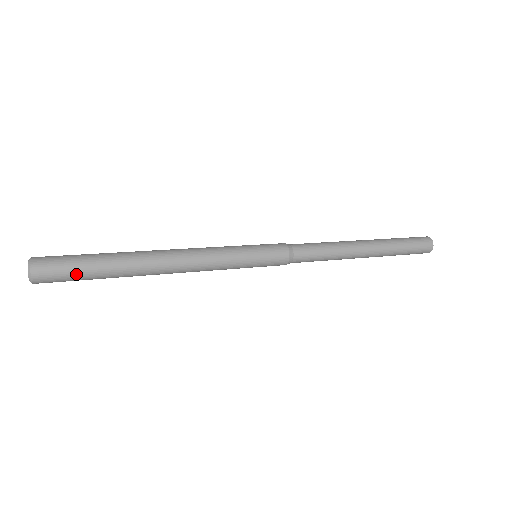
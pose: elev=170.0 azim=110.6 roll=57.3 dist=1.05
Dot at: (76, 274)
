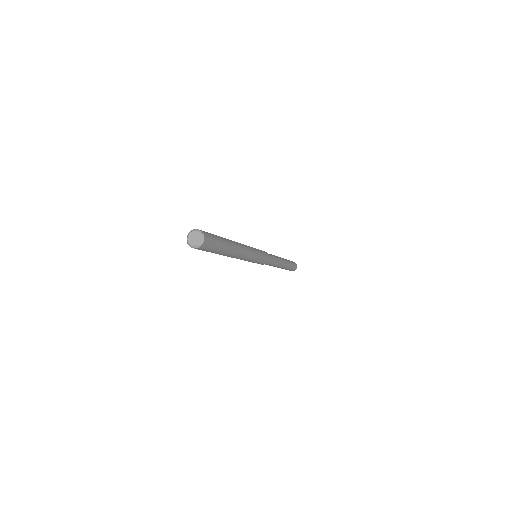
Dot at: (211, 251)
